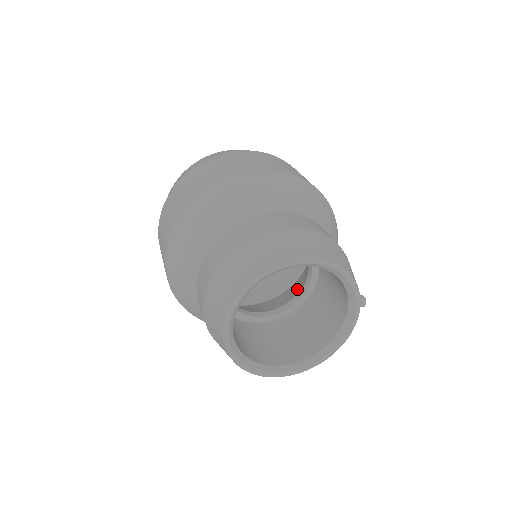
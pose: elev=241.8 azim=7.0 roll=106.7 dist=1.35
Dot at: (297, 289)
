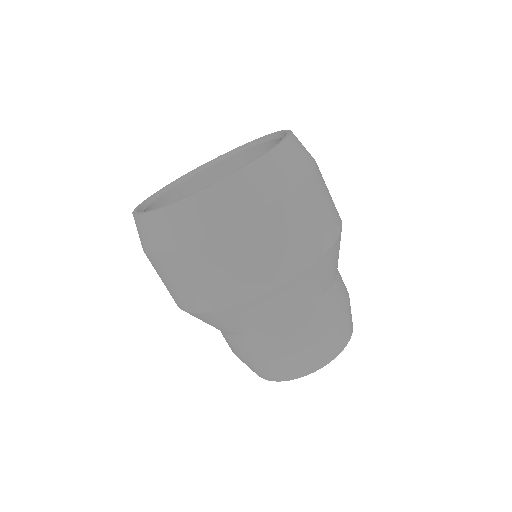
Dot at: occluded
